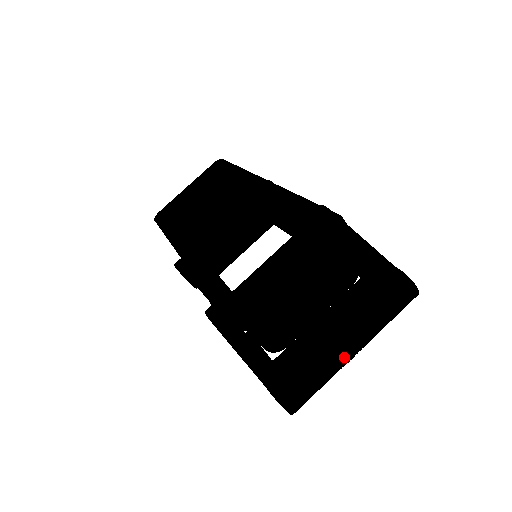
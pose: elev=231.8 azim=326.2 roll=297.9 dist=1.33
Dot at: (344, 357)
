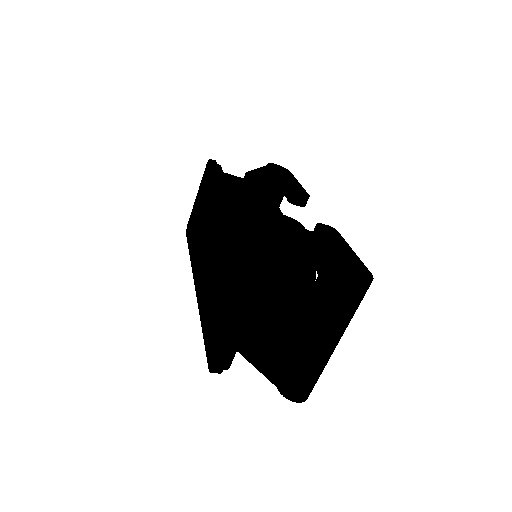
Dot at: (323, 354)
